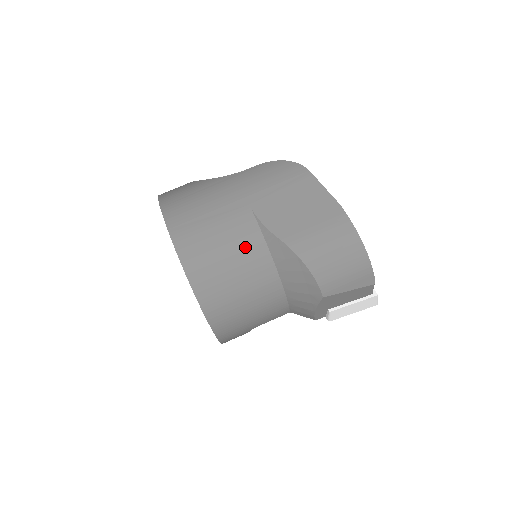
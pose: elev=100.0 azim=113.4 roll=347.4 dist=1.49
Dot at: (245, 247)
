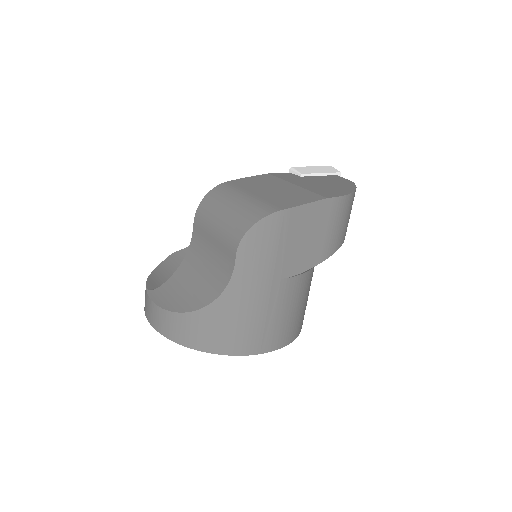
Dot at: (302, 290)
